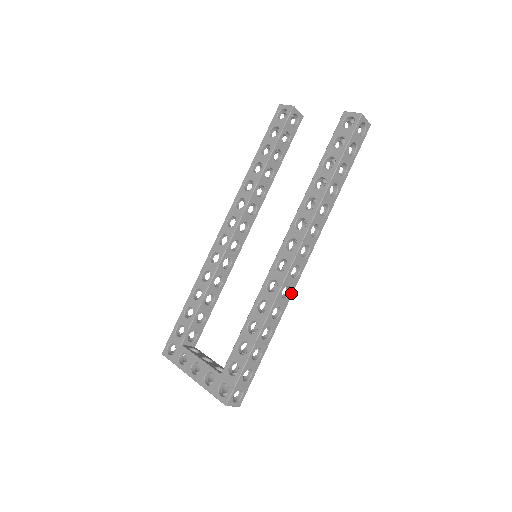
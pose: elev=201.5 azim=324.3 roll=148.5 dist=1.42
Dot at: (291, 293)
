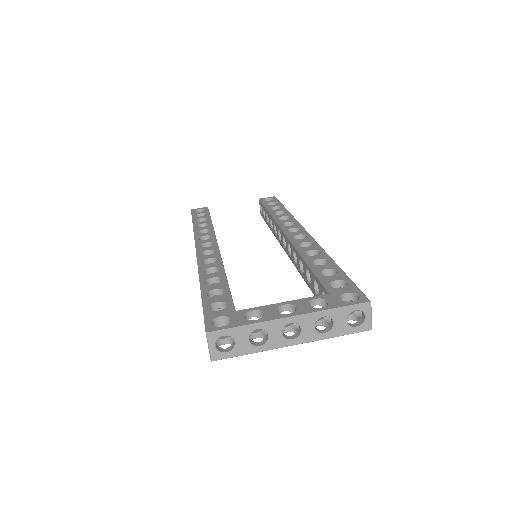
Dot at: occluded
